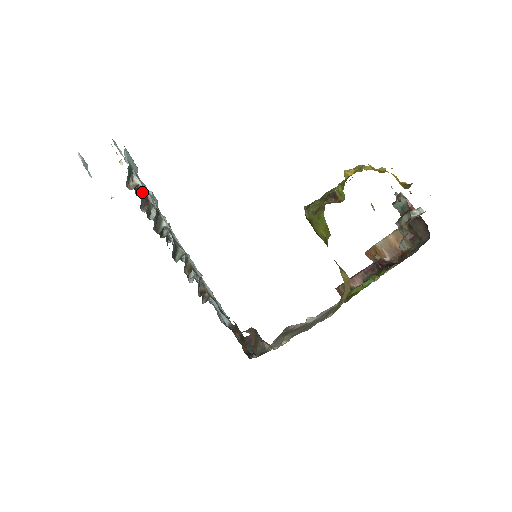
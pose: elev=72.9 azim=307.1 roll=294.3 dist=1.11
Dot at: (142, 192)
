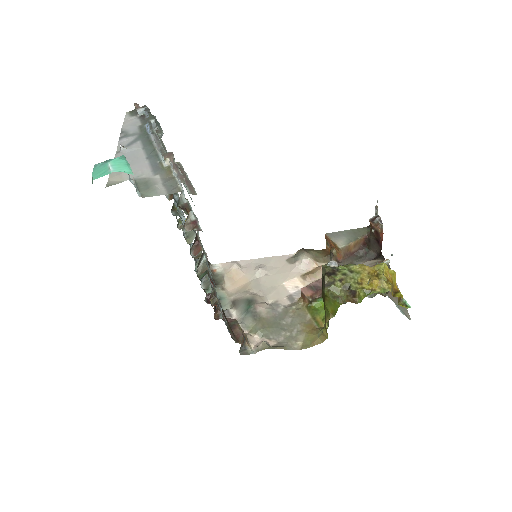
Dot at: occluded
